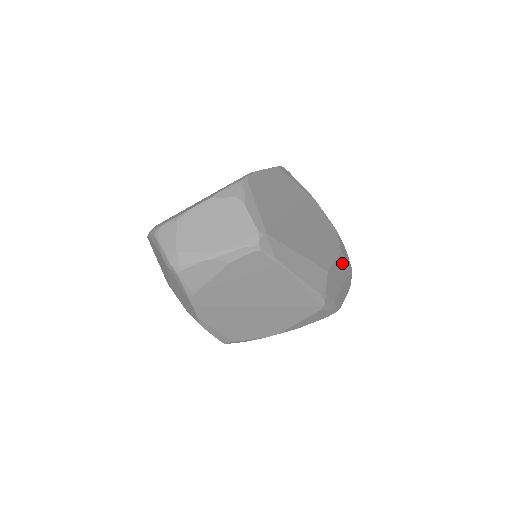
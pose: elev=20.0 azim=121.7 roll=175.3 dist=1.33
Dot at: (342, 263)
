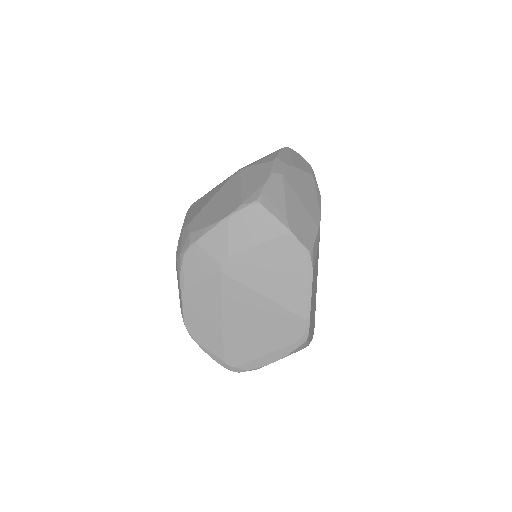
Dot at: occluded
